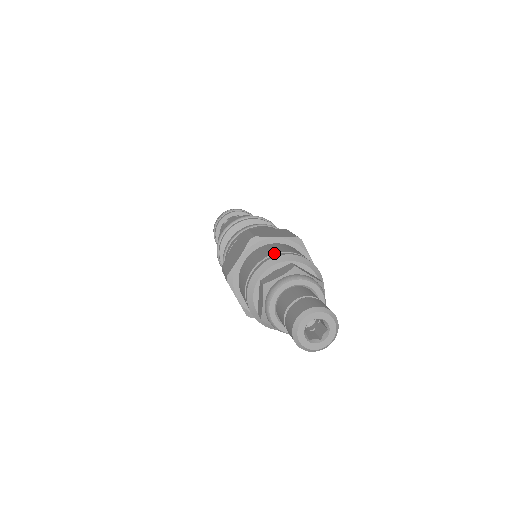
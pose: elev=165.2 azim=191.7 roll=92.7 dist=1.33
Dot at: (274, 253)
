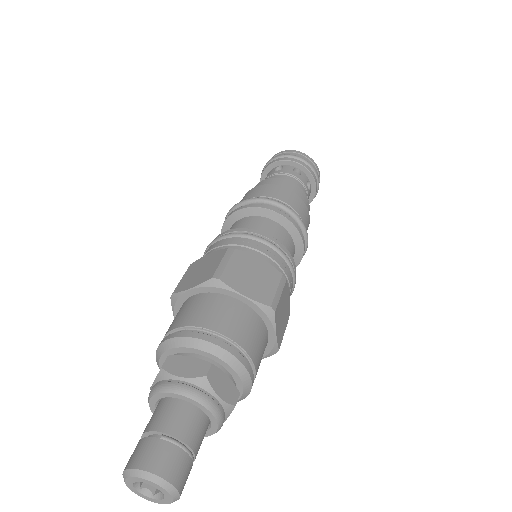
Dot at: (210, 329)
